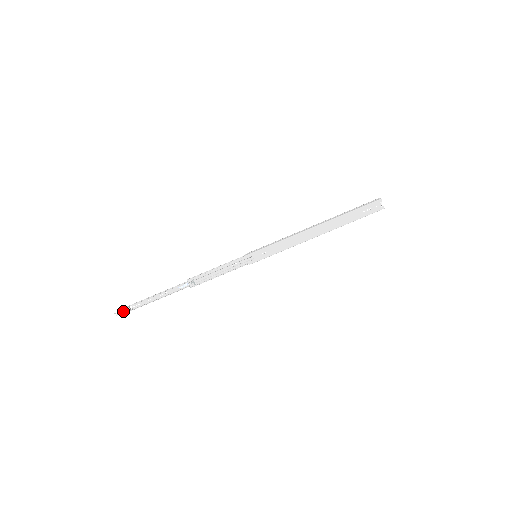
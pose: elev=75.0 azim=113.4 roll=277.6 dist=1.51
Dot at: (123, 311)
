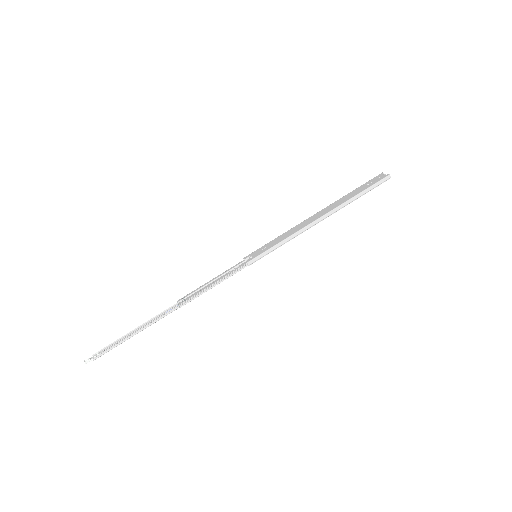
Dot at: (96, 356)
